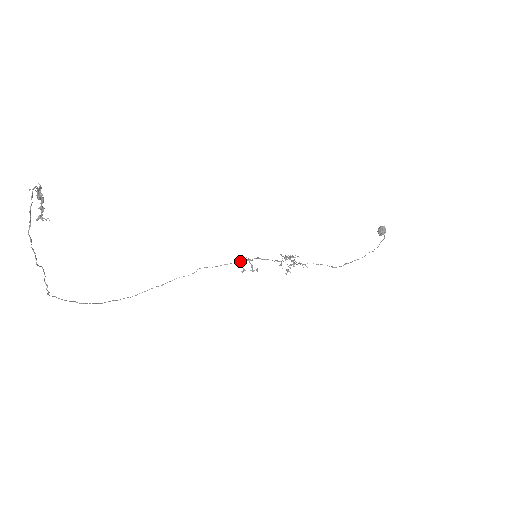
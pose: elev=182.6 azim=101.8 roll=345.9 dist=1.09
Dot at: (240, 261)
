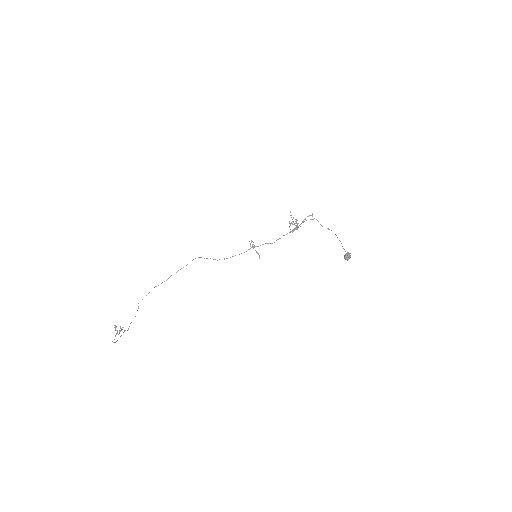
Dot at: (250, 244)
